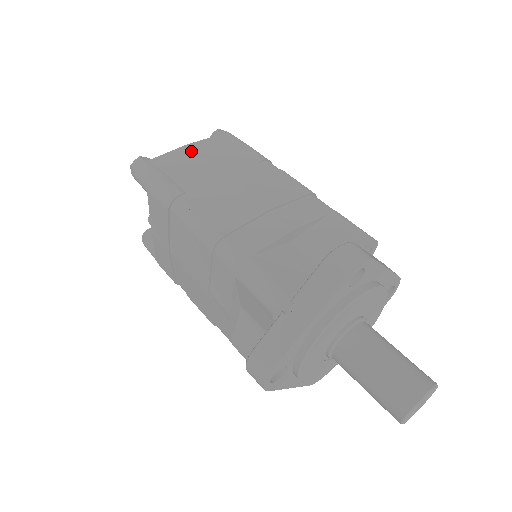
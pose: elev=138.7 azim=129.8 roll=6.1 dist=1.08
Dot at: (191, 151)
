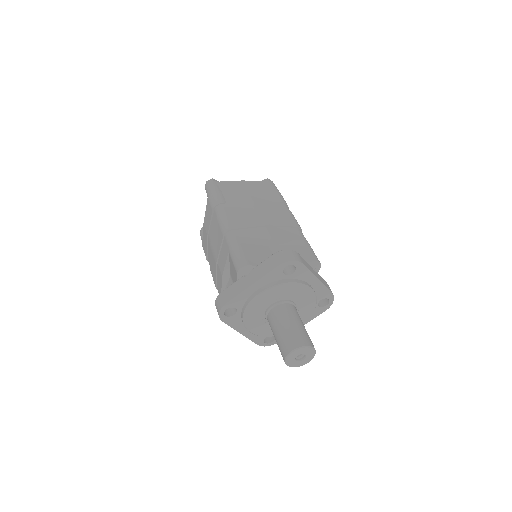
Dot at: (243, 184)
